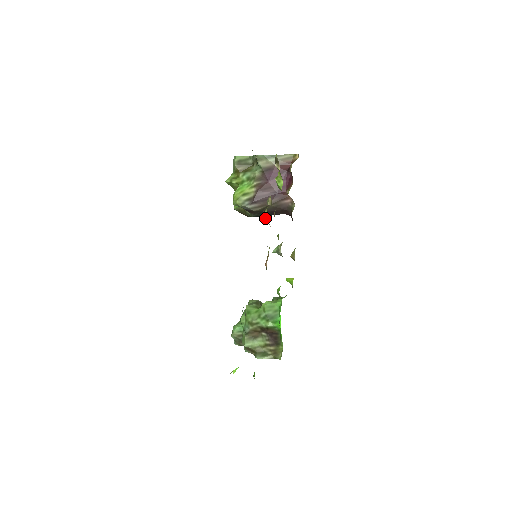
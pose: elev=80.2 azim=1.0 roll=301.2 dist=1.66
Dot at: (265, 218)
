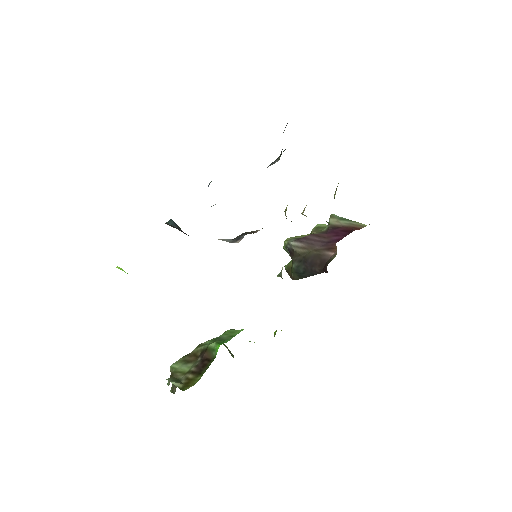
Dot at: (286, 209)
